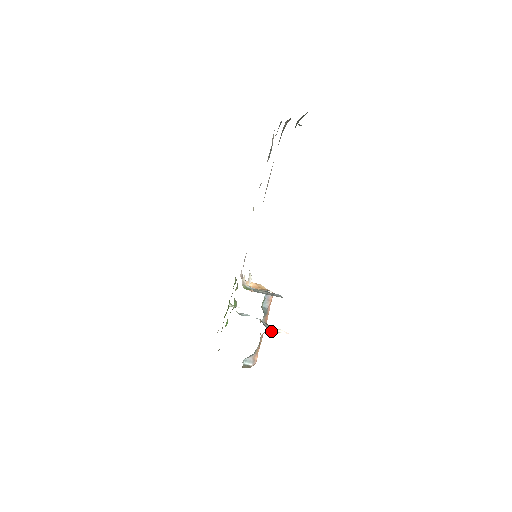
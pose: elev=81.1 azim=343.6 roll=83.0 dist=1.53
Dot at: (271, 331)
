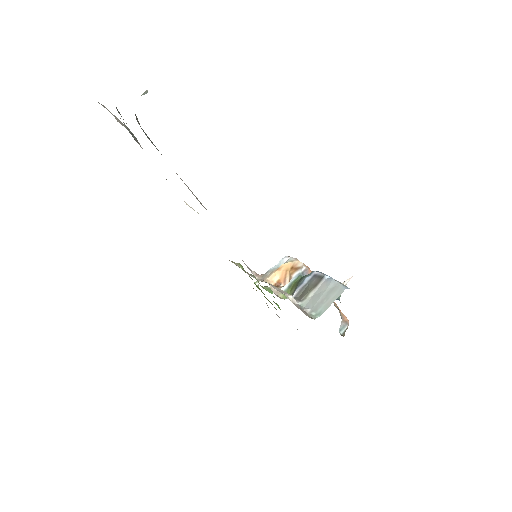
Dot at: occluded
